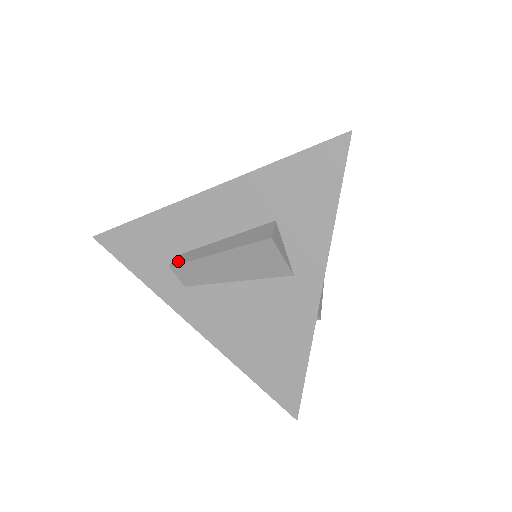
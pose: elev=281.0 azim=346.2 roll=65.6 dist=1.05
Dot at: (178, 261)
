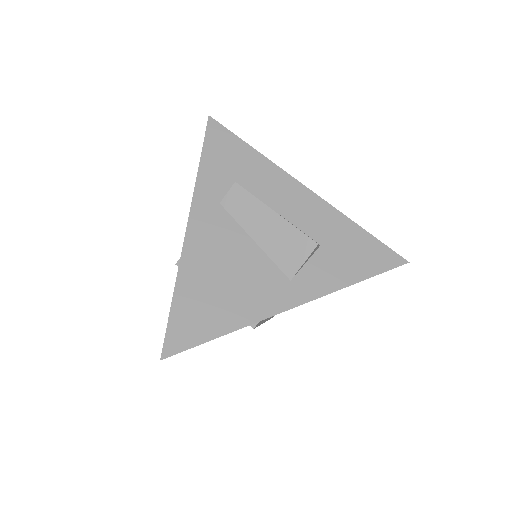
Dot at: occluded
